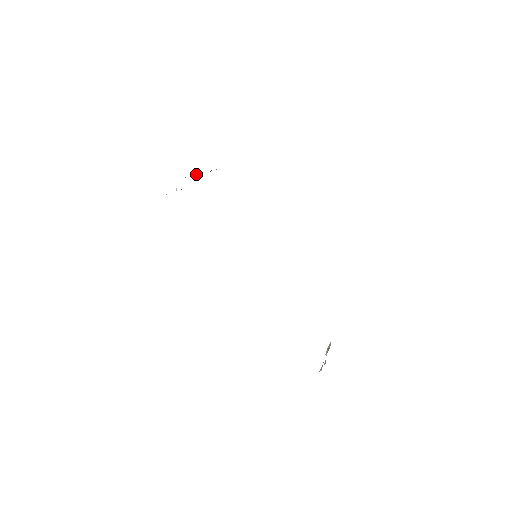
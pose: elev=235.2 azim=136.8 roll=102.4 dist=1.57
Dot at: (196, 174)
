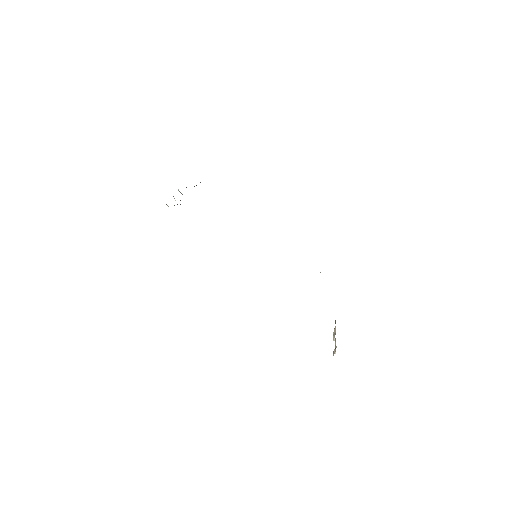
Dot at: (186, 187)
